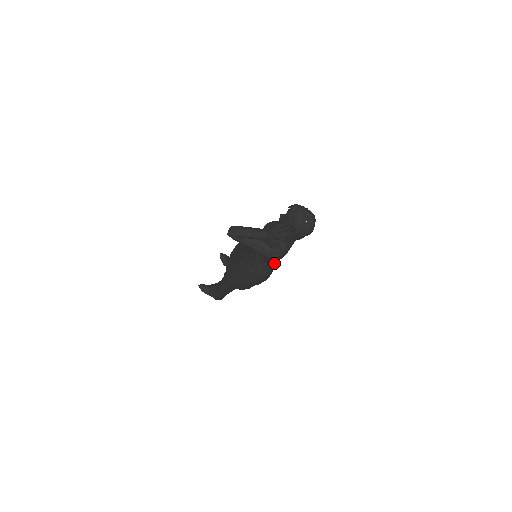
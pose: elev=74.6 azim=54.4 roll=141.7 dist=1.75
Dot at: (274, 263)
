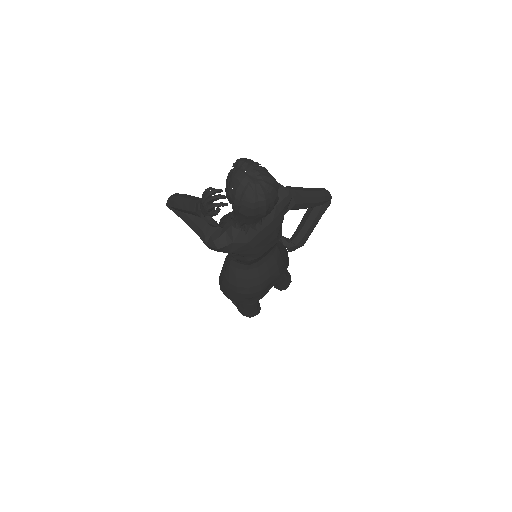
Dot at: (263, 268)
